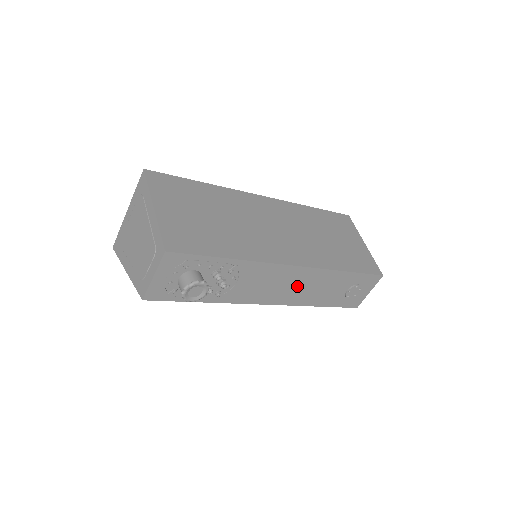
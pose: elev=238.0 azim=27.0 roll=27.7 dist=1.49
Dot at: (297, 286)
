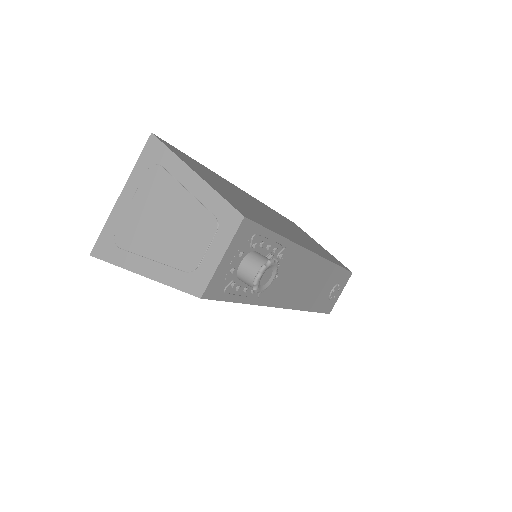
Dot at: (308, 283)
